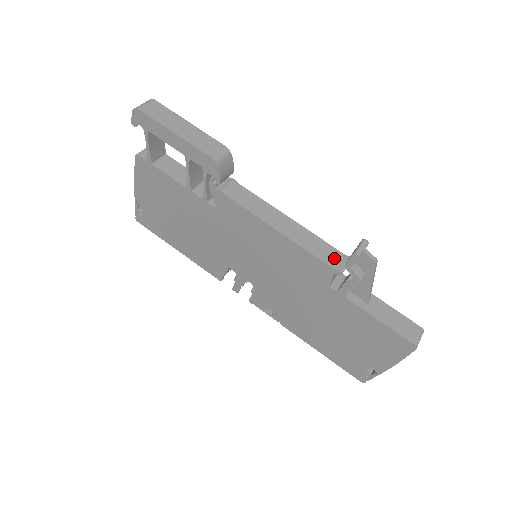
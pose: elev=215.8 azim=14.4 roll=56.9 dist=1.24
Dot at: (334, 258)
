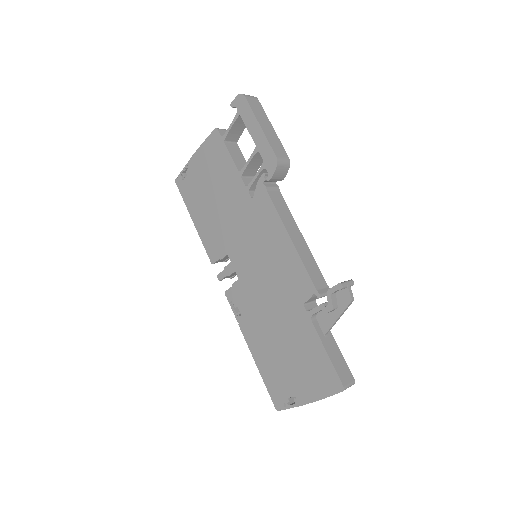
Dot at: (320, 284)
